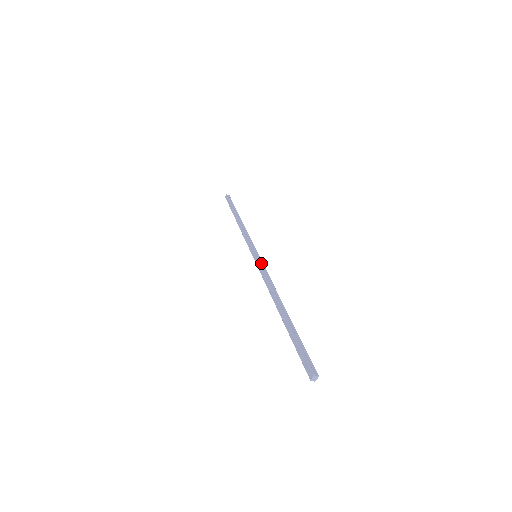
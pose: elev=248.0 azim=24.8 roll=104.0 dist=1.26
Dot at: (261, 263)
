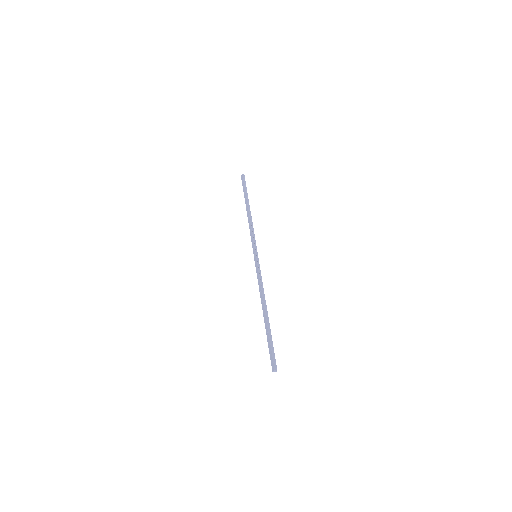
Dot at: (258, 266)
